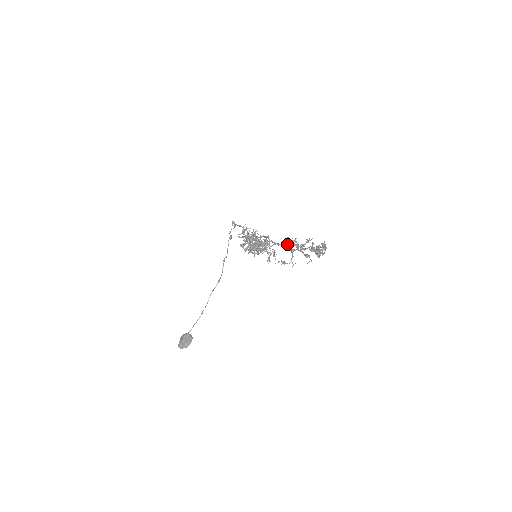
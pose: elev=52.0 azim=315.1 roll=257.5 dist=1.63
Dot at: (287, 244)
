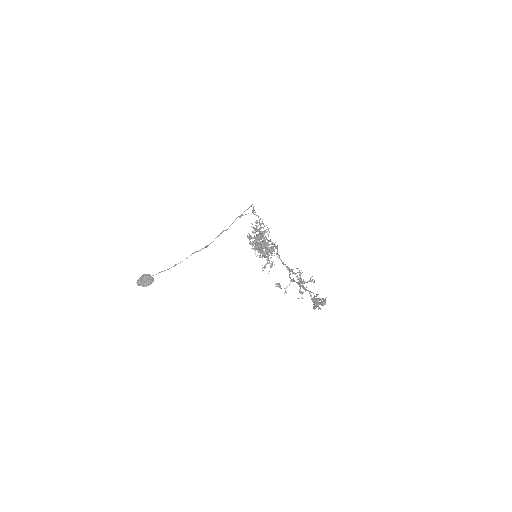
Dot at: (293, 273)
